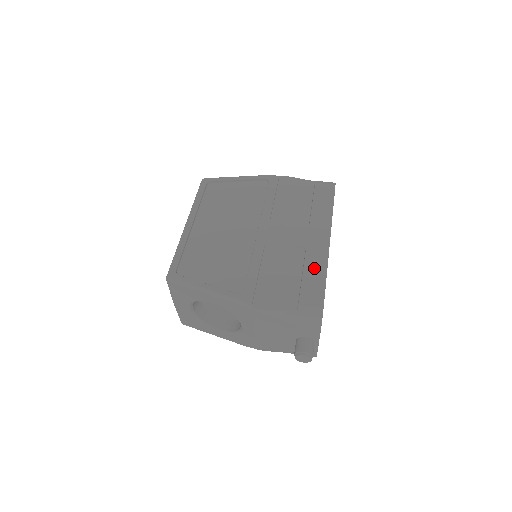
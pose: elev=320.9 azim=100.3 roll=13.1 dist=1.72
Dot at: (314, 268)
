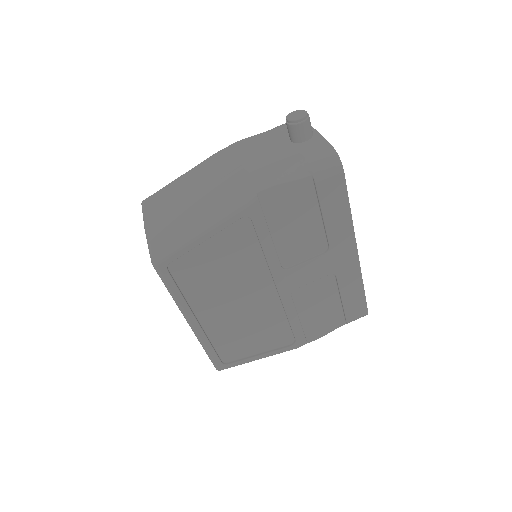
Dot at: (350, 288)
